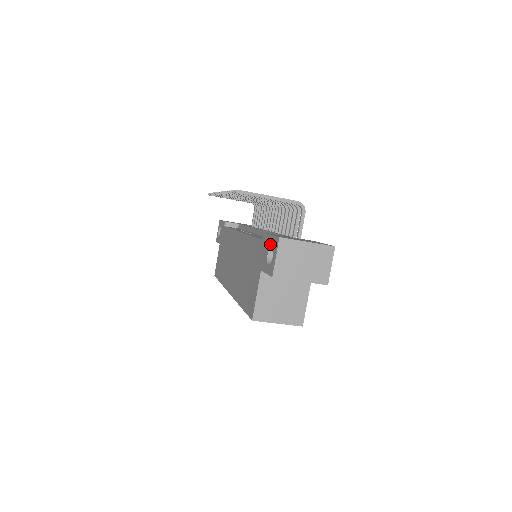
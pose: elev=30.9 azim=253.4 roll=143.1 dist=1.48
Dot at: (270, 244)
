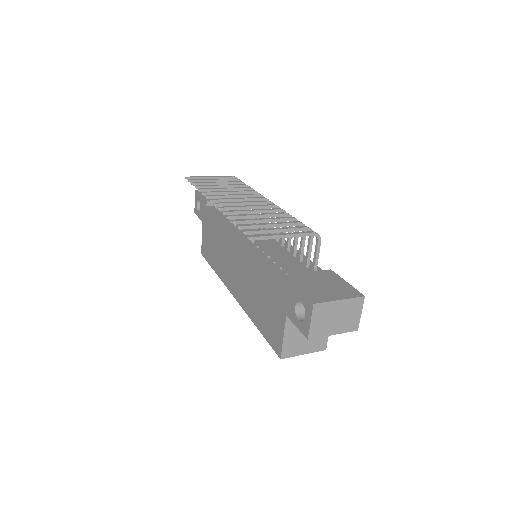
Dot at: (298, 299)
